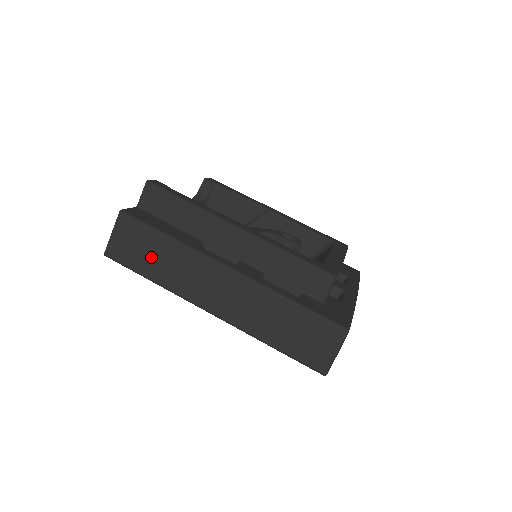
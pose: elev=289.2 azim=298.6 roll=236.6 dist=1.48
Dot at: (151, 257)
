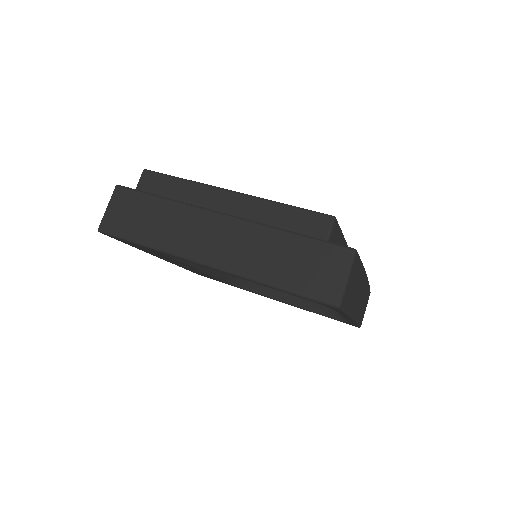
Dot at: (145, 221)
